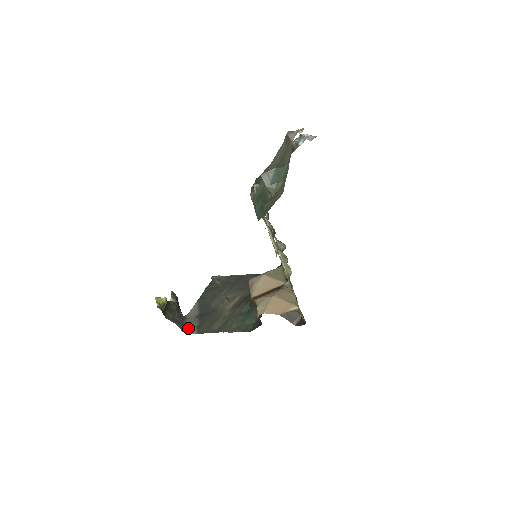
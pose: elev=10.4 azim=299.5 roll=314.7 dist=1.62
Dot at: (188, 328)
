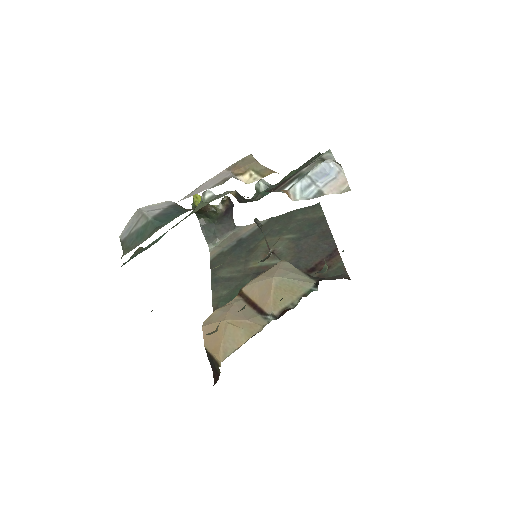
Dot at: (219, 244)
